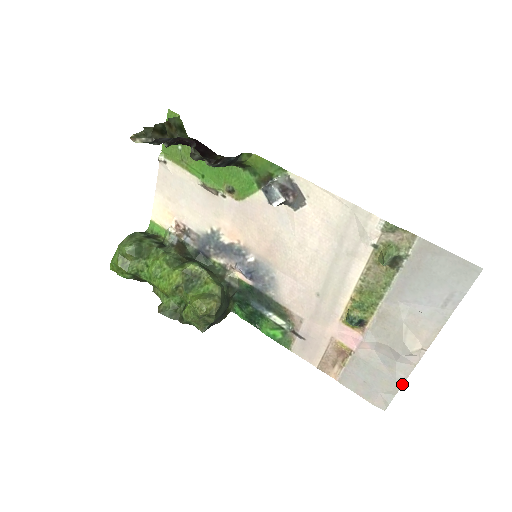
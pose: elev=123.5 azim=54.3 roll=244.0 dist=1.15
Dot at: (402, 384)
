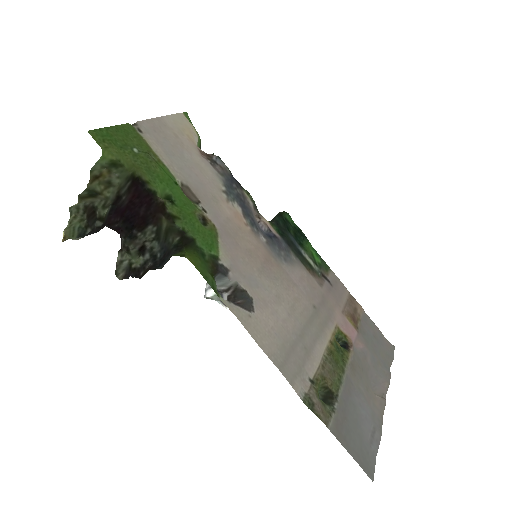
Dot at: (389, 370)
